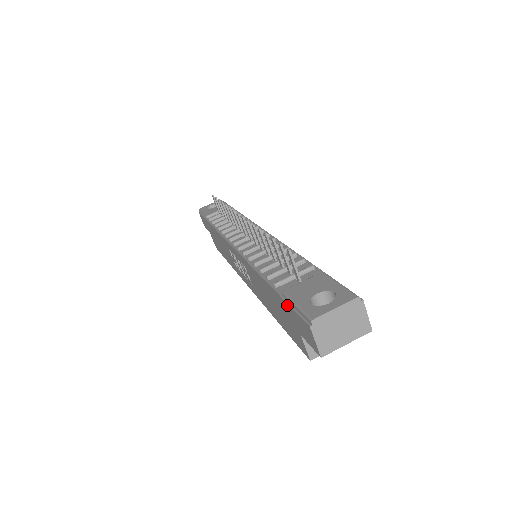
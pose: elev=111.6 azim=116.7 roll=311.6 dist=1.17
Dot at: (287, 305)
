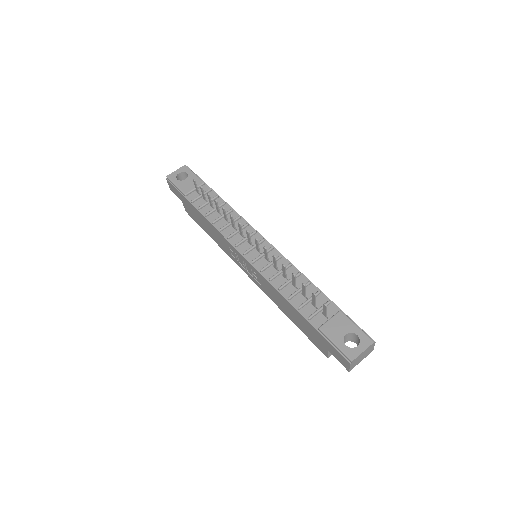
Dot at: (324, 339)
